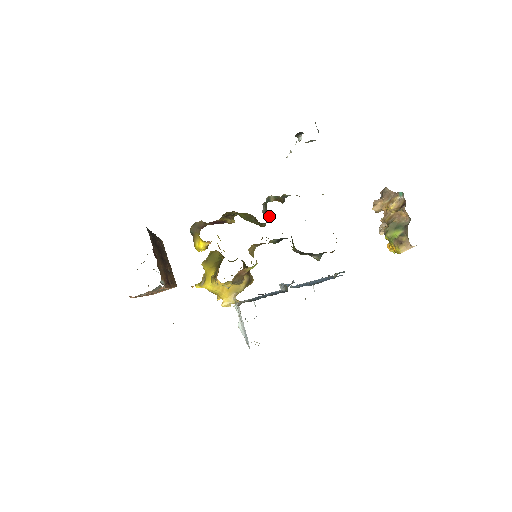
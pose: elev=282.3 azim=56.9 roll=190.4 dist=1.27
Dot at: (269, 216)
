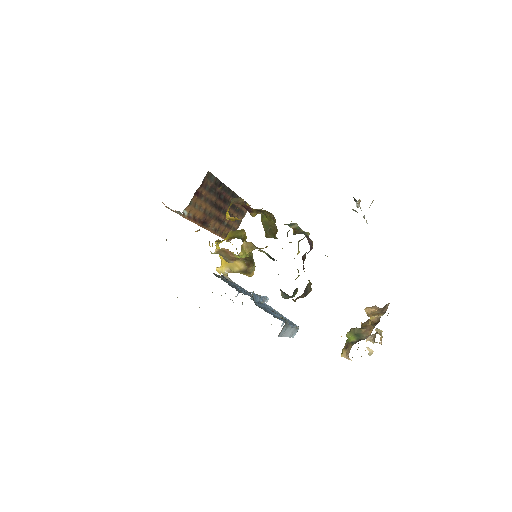
Dot at: occluded
